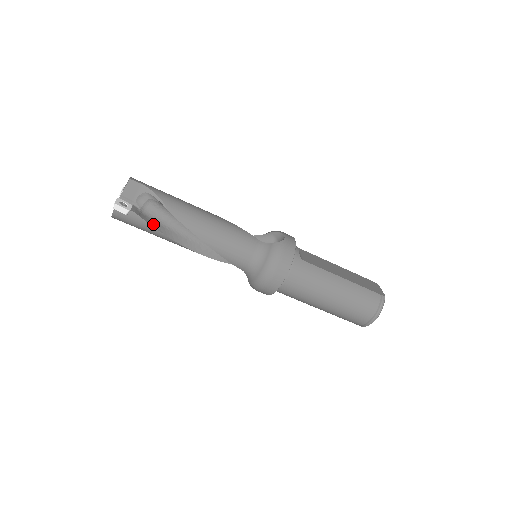
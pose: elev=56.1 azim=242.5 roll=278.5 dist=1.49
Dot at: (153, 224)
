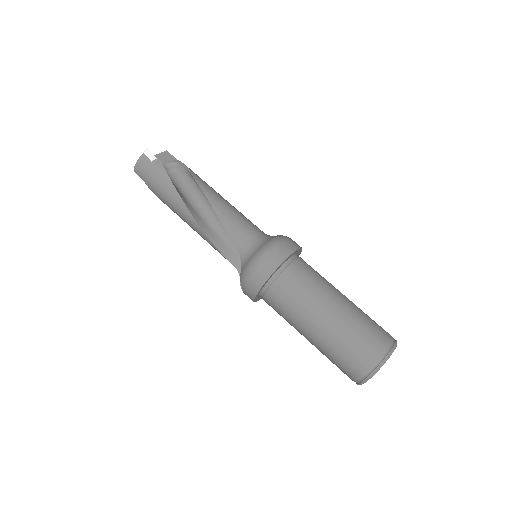
Dot at: (170, 179)
